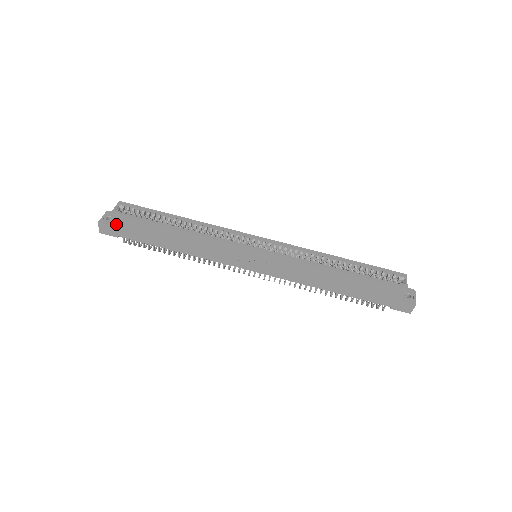
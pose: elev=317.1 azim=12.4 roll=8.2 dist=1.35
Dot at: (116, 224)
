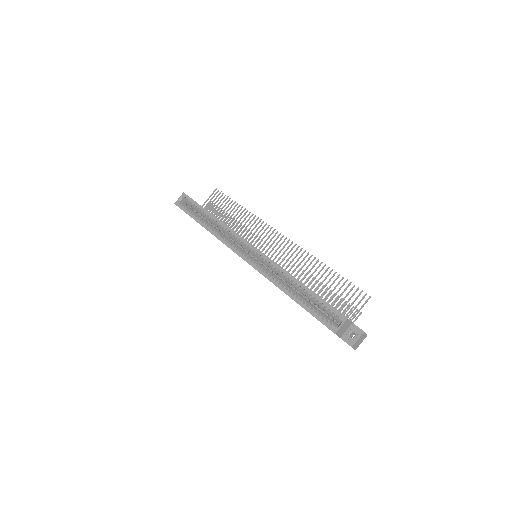
Dot at: occluded
